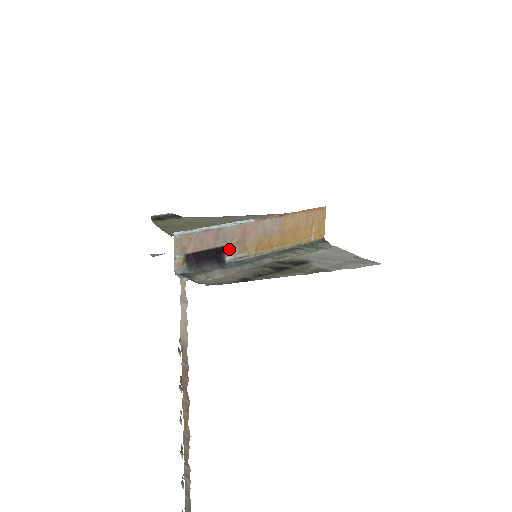
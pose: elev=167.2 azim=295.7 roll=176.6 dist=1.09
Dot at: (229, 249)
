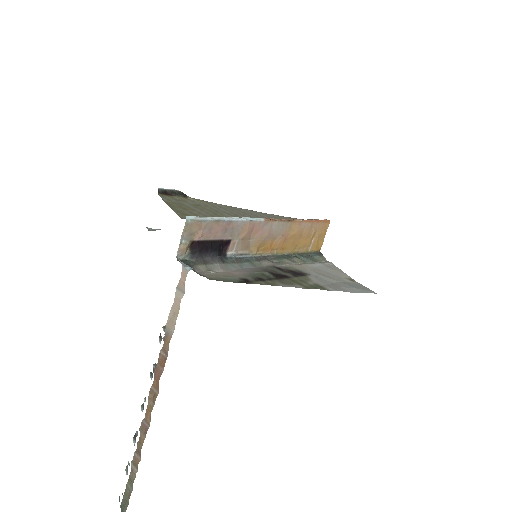
Dot at: (233, 244)
